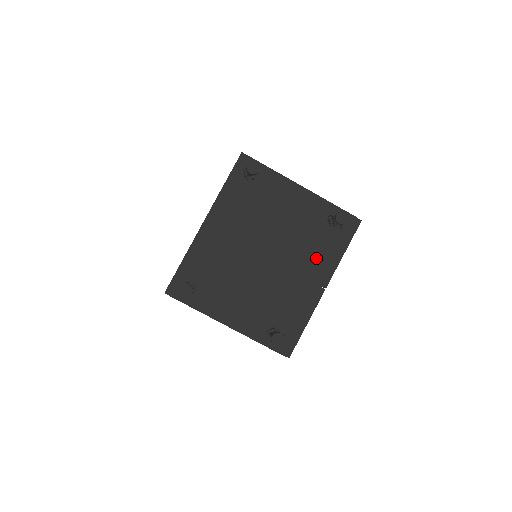
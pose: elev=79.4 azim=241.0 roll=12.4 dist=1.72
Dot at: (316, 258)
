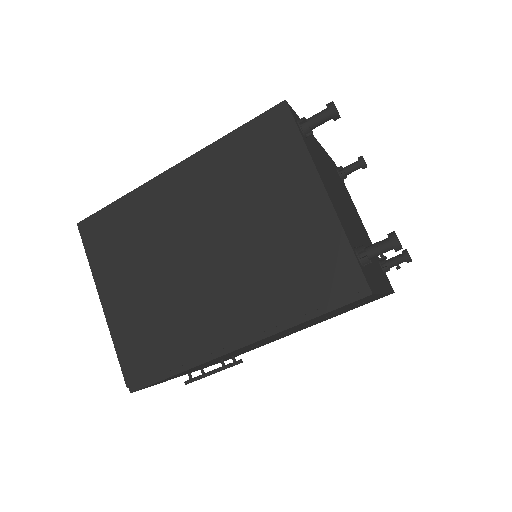
Dot at: occluded
